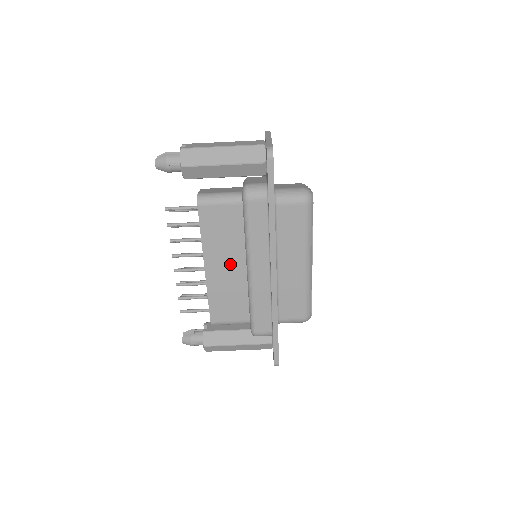
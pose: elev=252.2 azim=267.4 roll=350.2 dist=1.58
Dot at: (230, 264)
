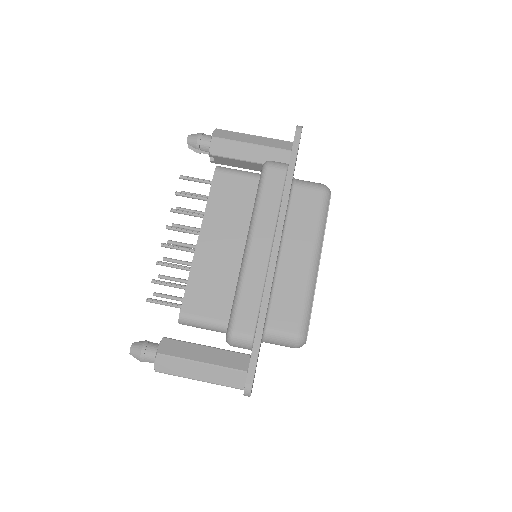
Dot at: (228, 241)
